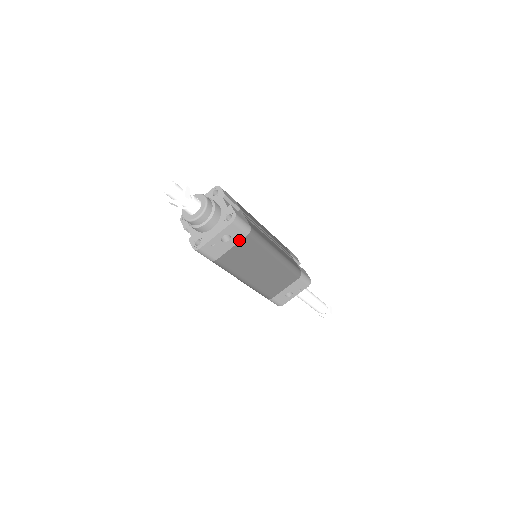
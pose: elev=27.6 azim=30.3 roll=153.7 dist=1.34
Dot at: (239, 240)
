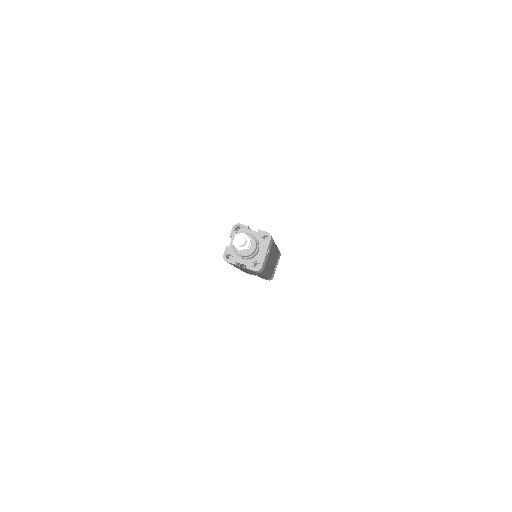
Dot at: (270, 248)
